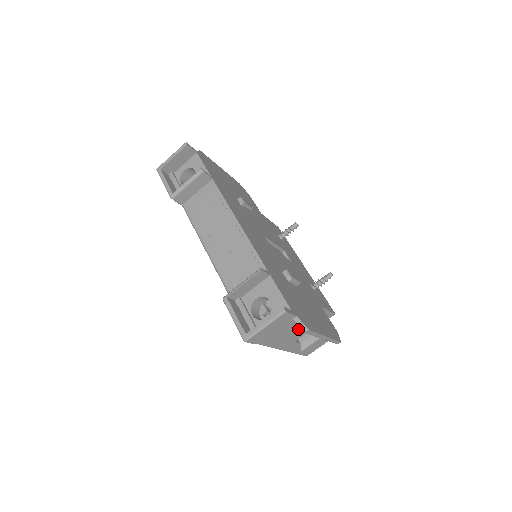
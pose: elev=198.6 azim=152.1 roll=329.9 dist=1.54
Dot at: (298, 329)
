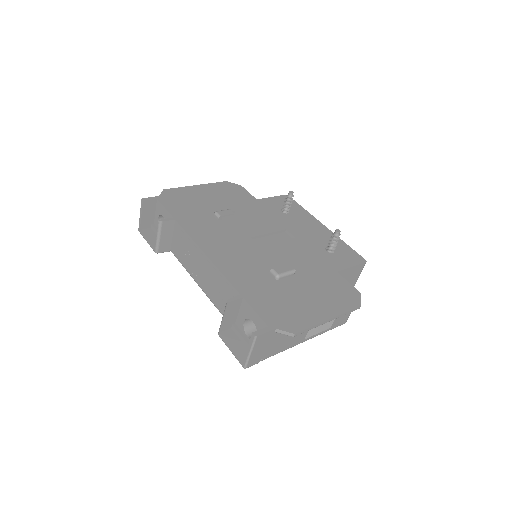
Dot at: occluded
